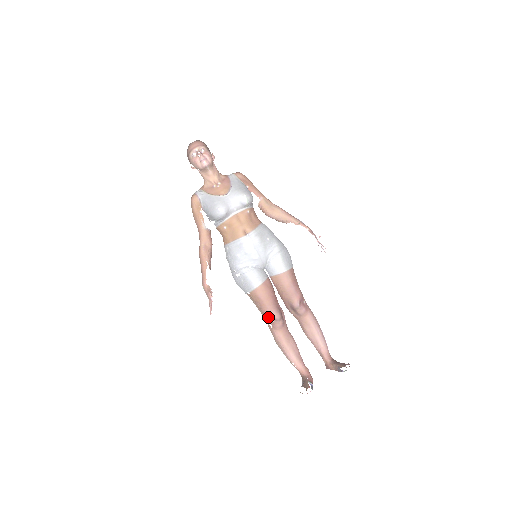
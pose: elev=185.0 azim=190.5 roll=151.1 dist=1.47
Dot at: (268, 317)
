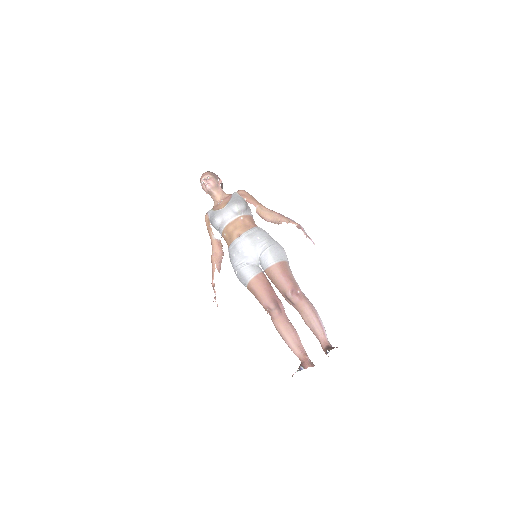
Dot at: (264, 307)
